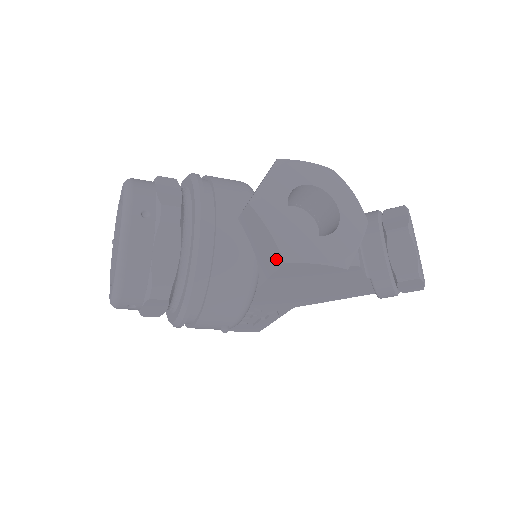
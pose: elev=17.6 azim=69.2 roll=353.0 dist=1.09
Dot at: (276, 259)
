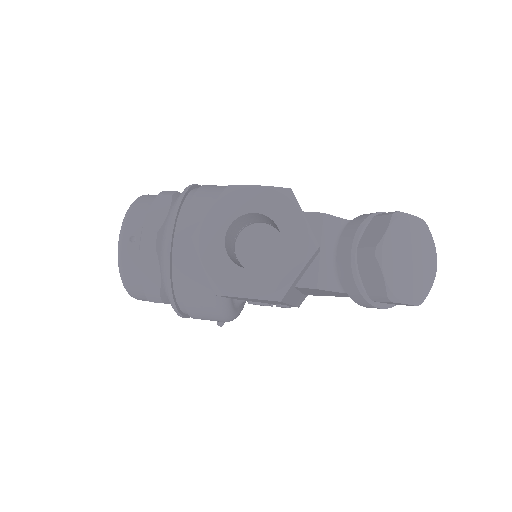
Dot at: occluded
